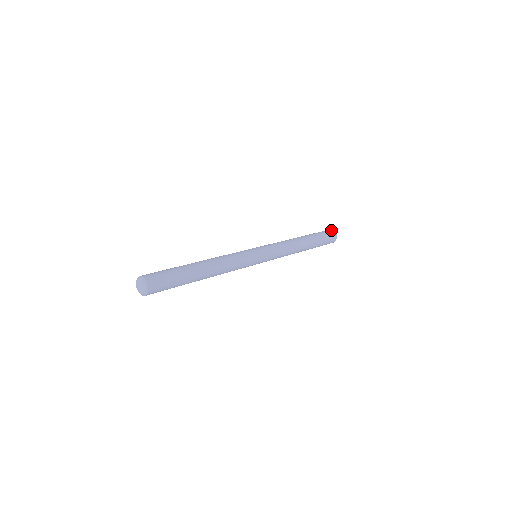
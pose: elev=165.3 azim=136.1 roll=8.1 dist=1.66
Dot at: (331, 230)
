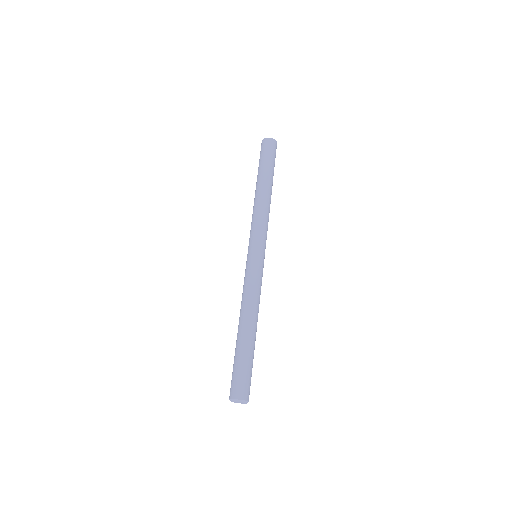
Dot at: (273, 141)
